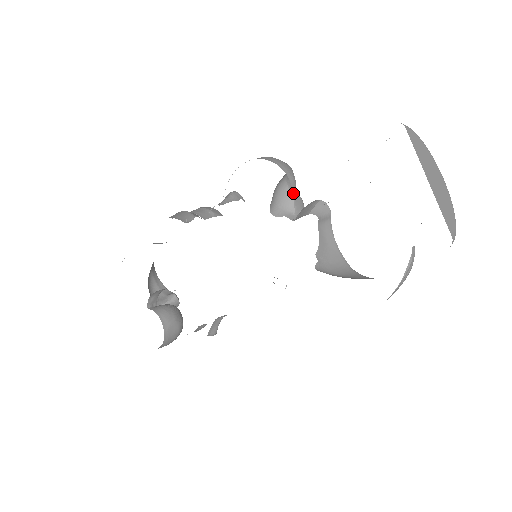
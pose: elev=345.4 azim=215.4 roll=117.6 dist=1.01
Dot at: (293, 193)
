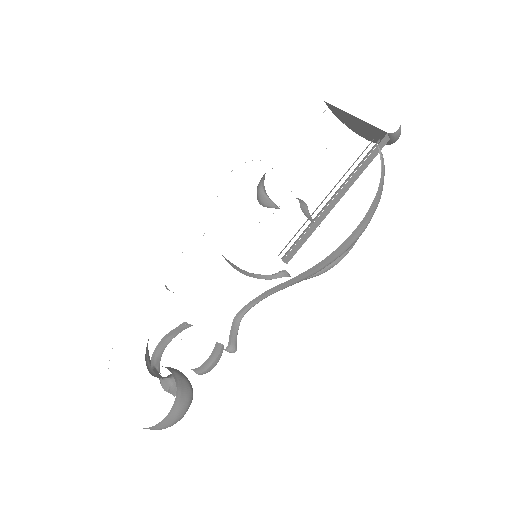
Dot at: (271, 201)
